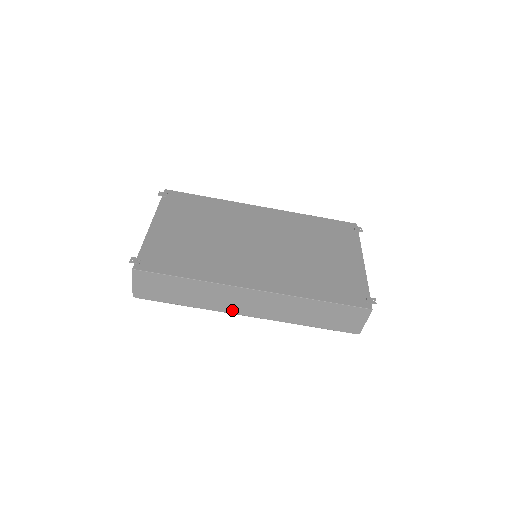
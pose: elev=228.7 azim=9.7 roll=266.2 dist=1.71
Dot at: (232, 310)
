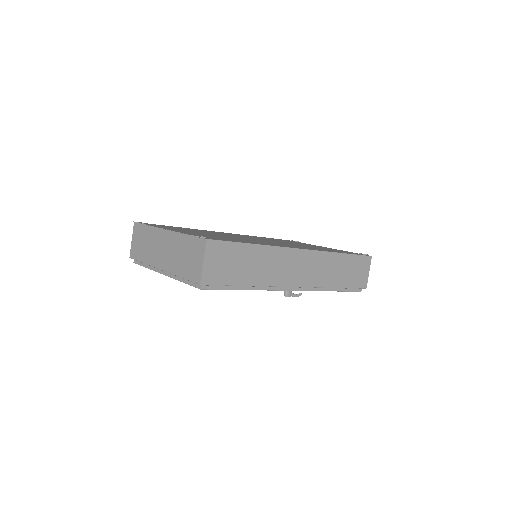
Dot at: (286, 282)
